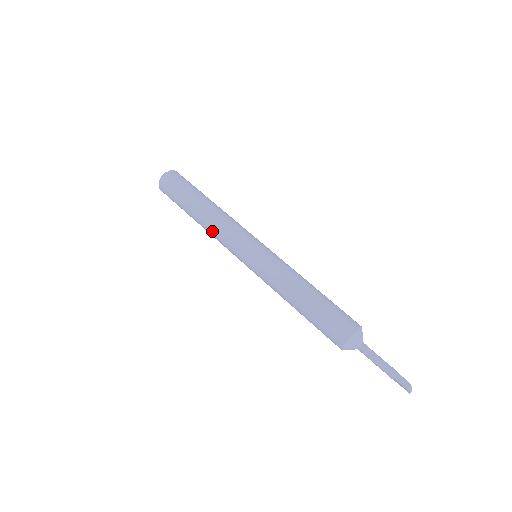
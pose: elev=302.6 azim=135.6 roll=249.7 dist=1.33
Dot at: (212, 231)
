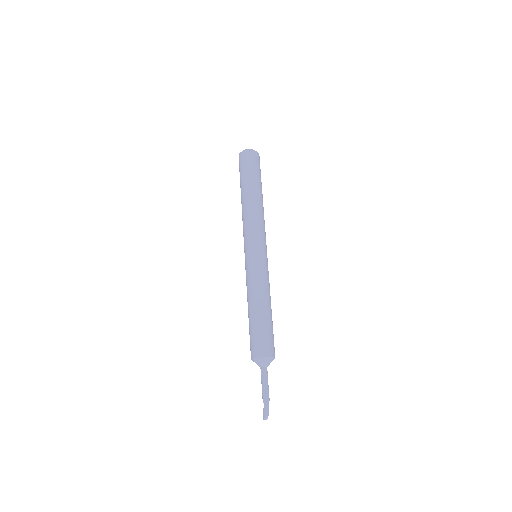
Dot at: (243, 217)
